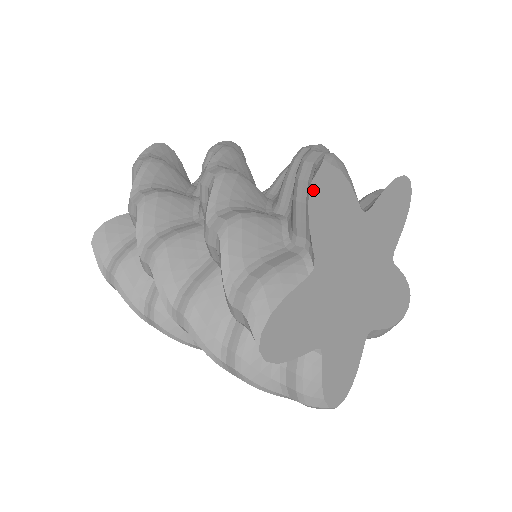
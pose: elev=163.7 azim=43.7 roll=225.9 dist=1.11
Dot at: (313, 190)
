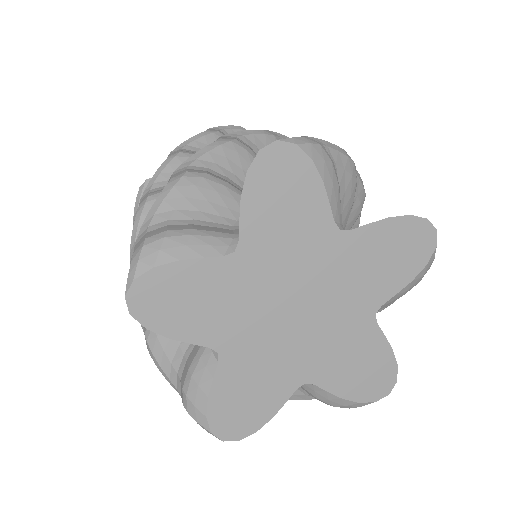
Dot at: (140, 316)
